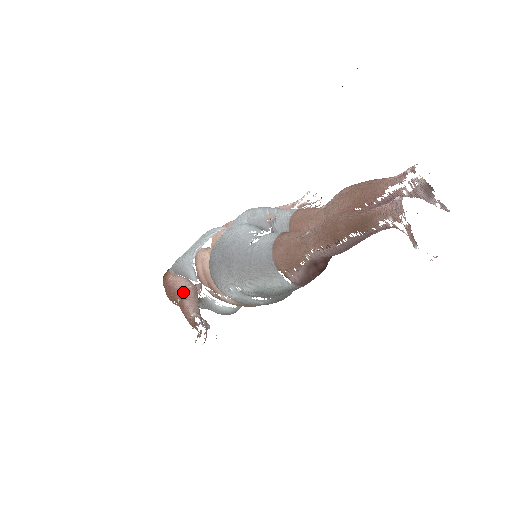
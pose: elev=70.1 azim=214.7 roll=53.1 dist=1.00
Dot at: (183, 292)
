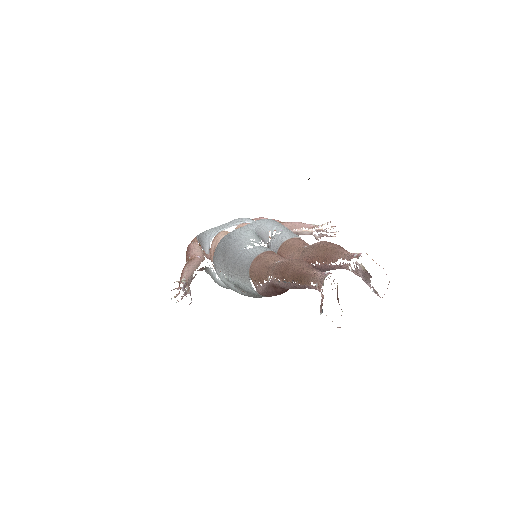
Dot at: (191, 258)
